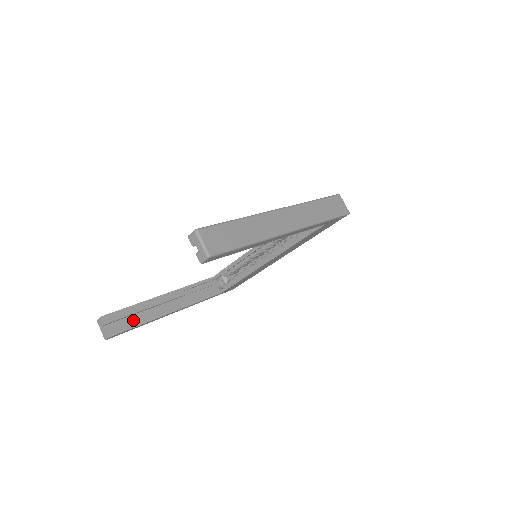
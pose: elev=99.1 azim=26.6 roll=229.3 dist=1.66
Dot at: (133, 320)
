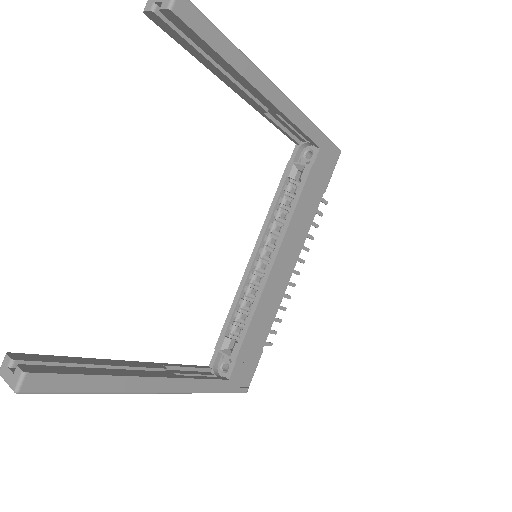
Dot at: (75, 368)
